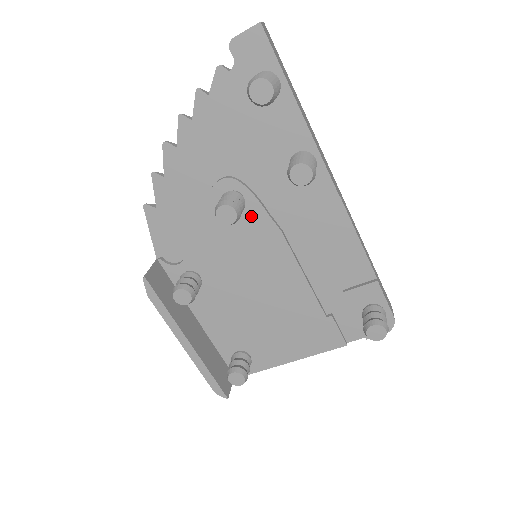
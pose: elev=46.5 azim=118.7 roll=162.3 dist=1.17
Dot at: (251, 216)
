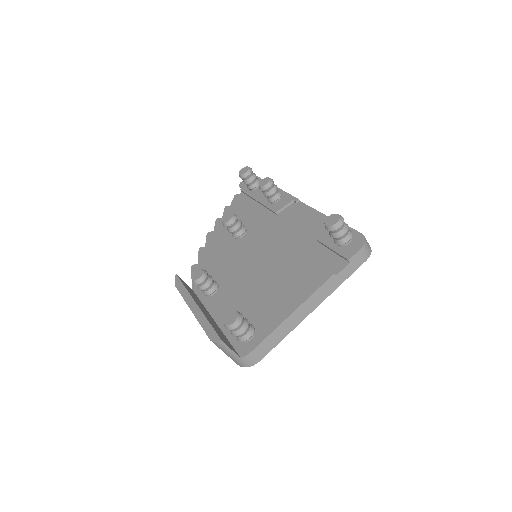
Dot at: (250, 235)
